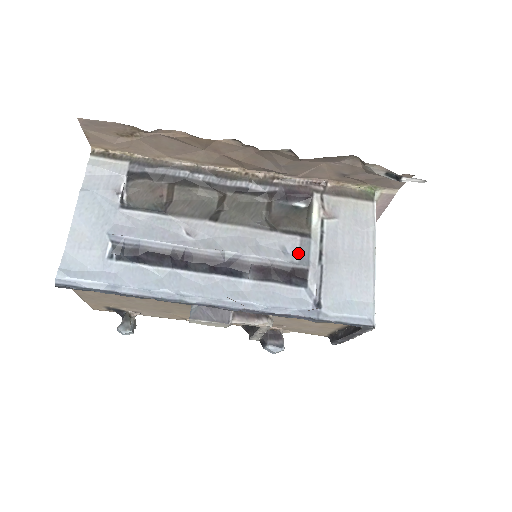
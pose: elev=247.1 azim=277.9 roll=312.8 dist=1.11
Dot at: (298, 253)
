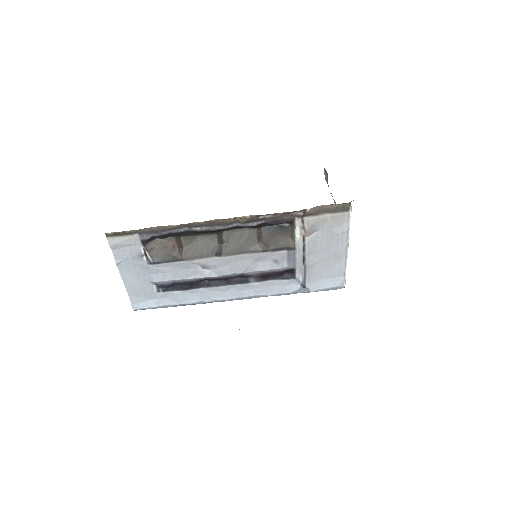
Dot at: (287, 260)
